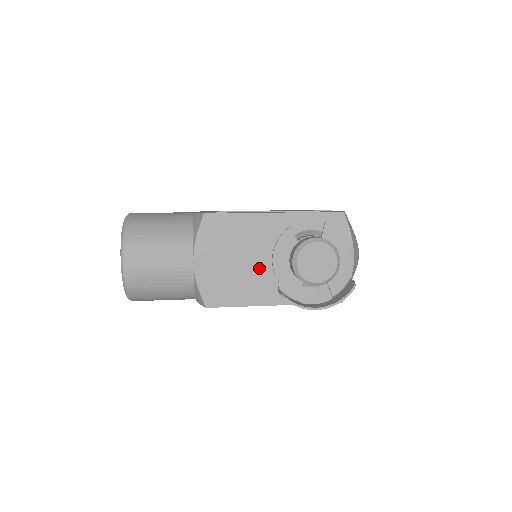
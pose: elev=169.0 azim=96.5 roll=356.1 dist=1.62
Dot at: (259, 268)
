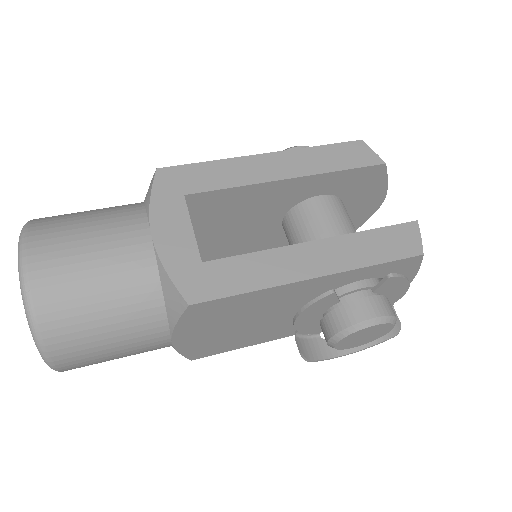
Dot at: (272, 322)
